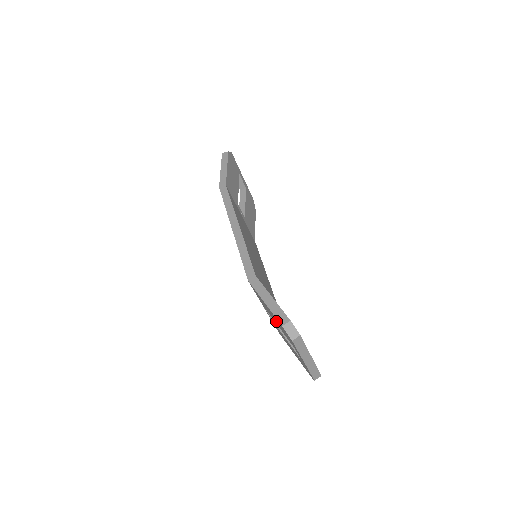
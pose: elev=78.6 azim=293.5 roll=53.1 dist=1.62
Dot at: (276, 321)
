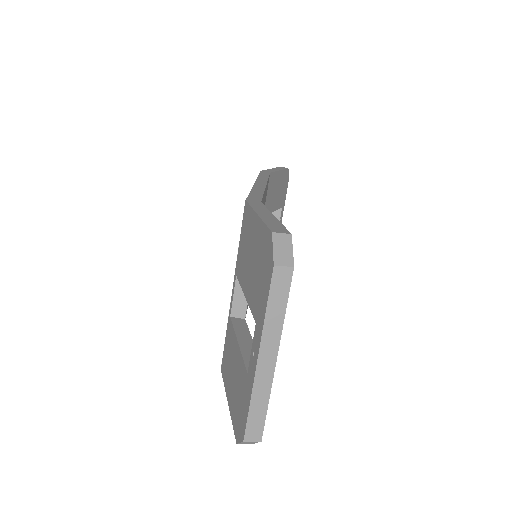
Dot at: (253, 264)
